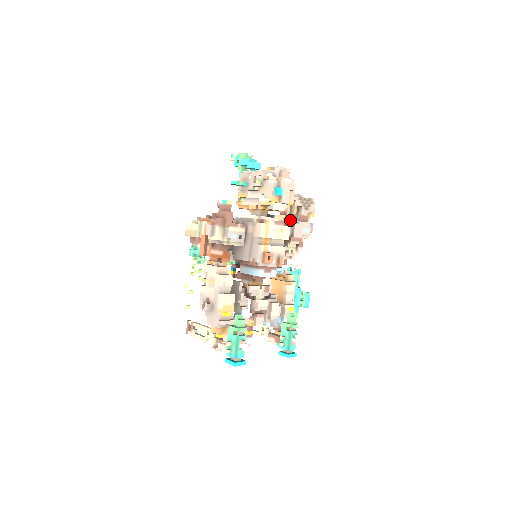
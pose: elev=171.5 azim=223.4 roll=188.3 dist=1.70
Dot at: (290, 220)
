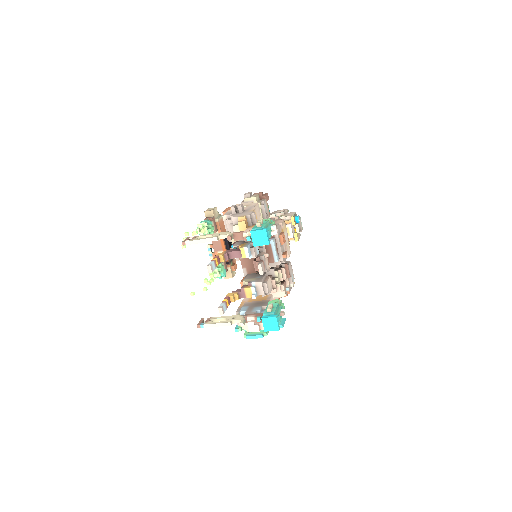
Dot at: occluded
